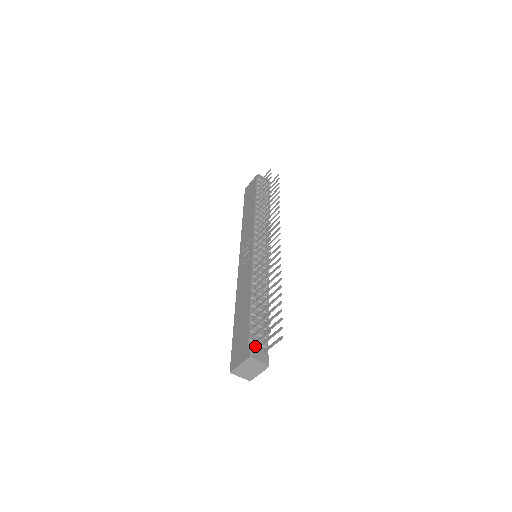
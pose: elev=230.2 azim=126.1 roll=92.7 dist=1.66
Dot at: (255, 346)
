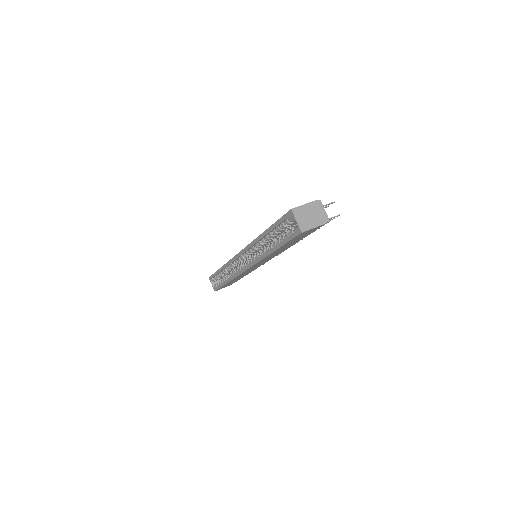
Dot at: occluded
